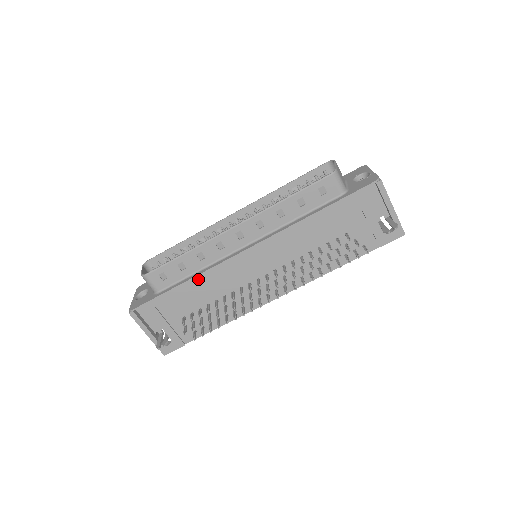
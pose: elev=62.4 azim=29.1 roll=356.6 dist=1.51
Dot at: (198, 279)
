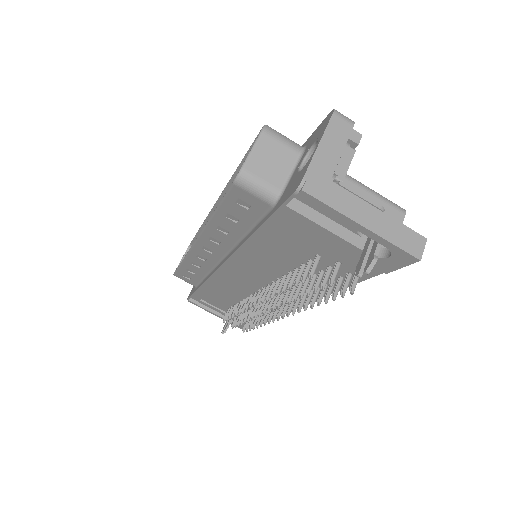
Dot at: (207, 286)
